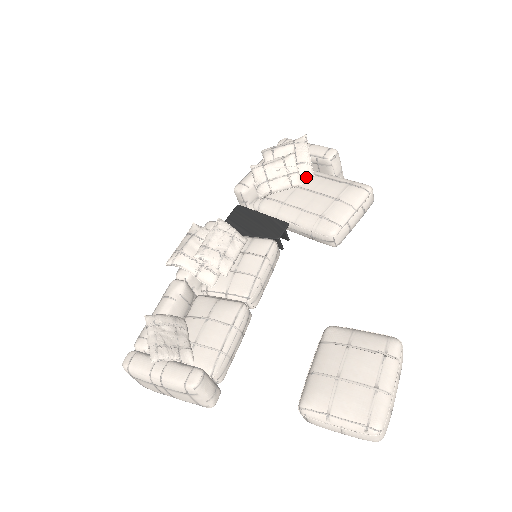
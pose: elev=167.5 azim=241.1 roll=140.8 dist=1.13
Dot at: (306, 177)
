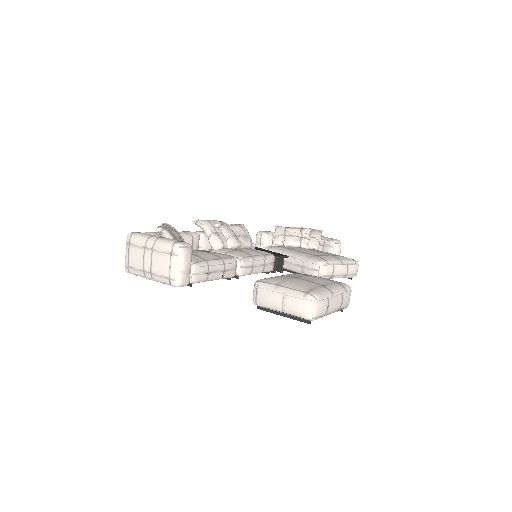
Dot at: (312, 247)
